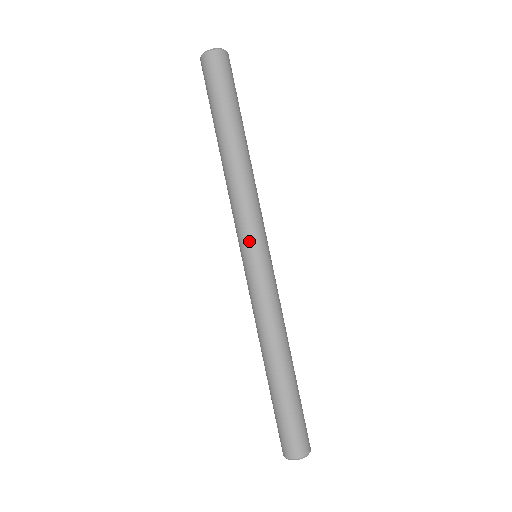
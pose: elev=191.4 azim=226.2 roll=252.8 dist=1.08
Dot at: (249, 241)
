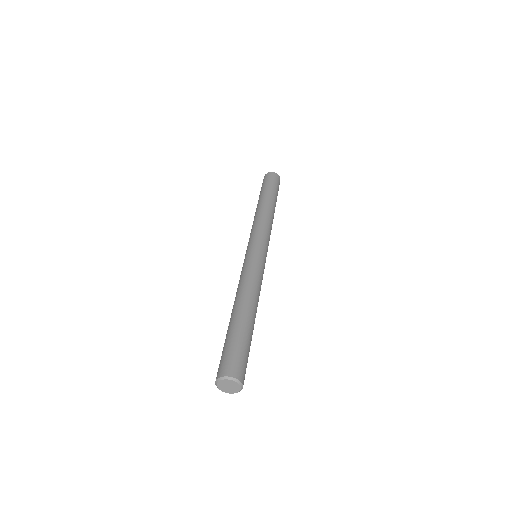
Dot at: (248, 244)
